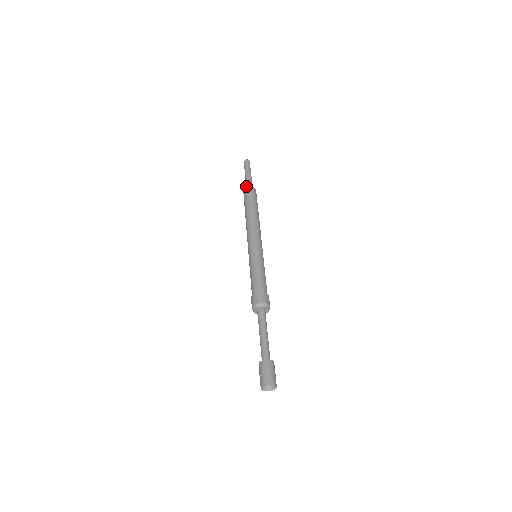
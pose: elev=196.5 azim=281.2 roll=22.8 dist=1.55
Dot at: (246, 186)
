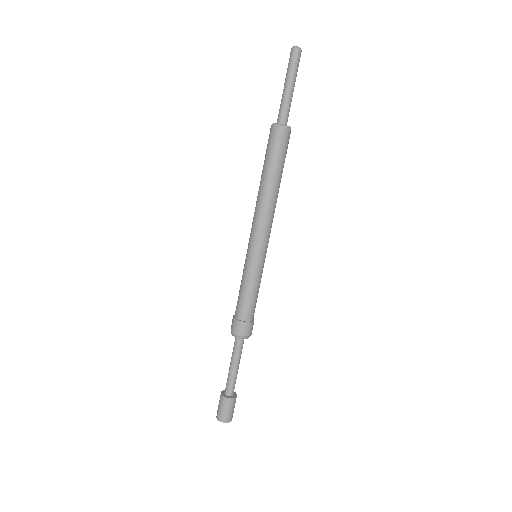
Dot at: occluded
